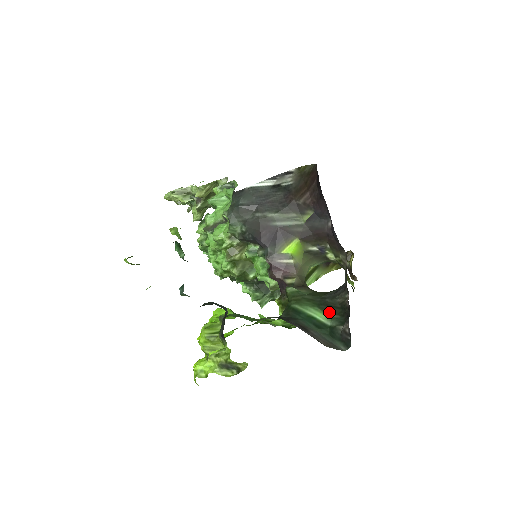
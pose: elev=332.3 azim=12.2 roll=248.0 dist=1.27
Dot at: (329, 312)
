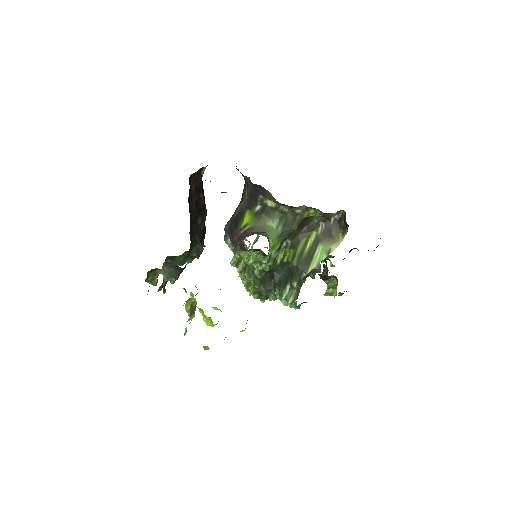
Dot at: occluded
